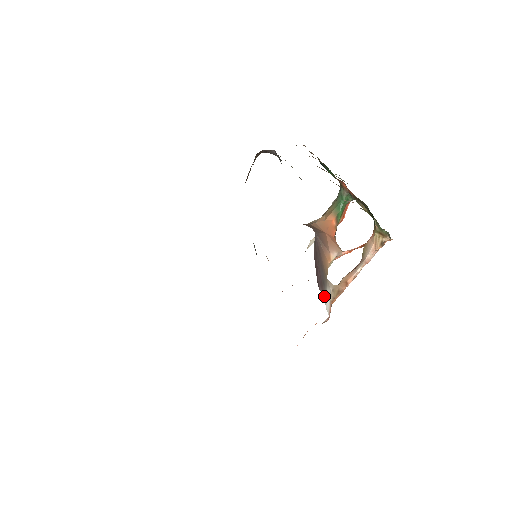
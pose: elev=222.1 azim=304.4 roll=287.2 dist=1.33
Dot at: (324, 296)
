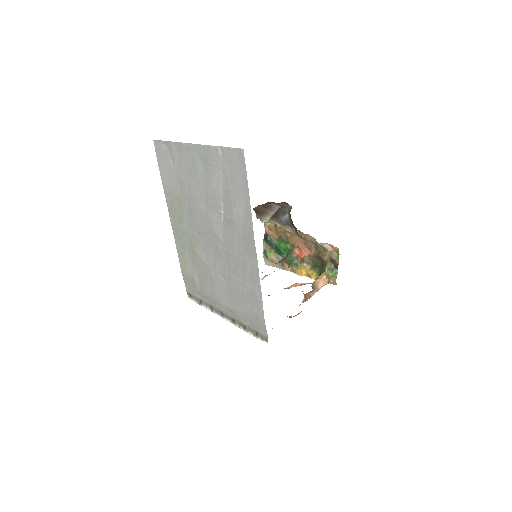
Dot at: occluded
